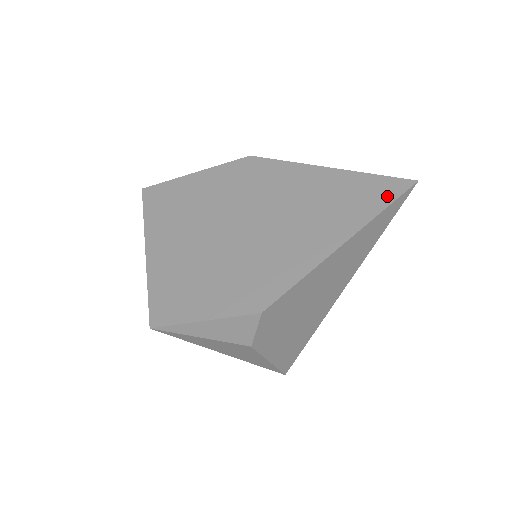
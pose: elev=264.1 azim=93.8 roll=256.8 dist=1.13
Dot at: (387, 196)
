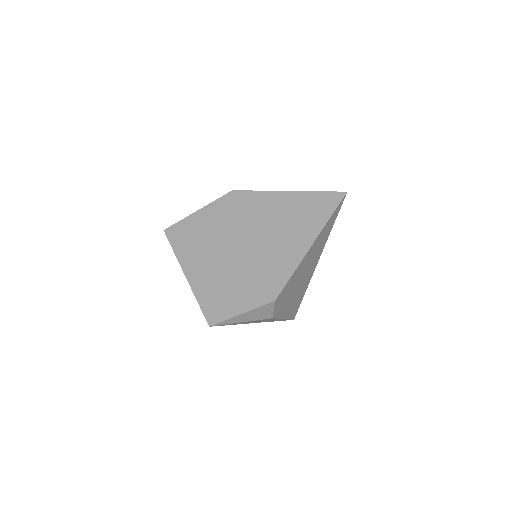
Dot at: (330, 206)
